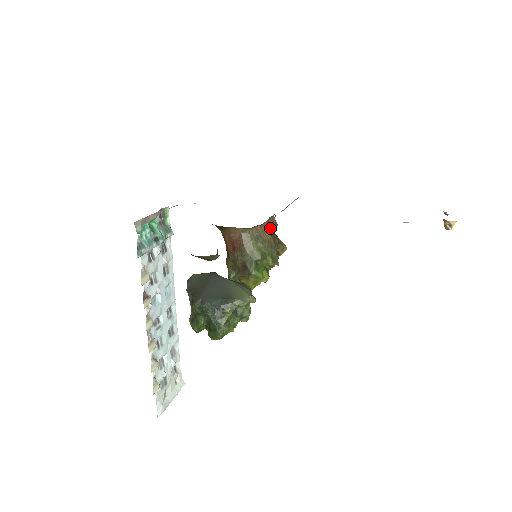
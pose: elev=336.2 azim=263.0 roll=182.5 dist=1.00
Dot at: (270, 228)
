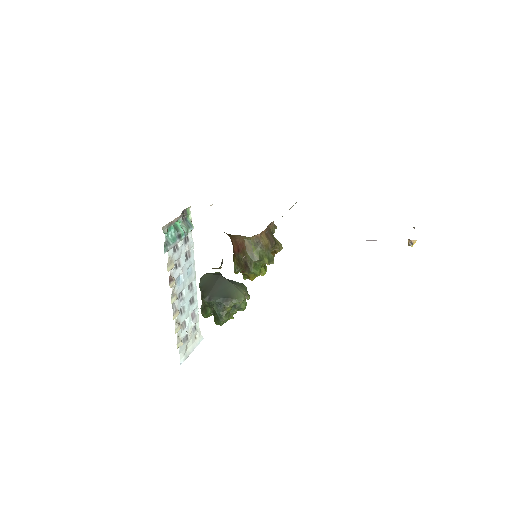
Dot at: (269, 232)
